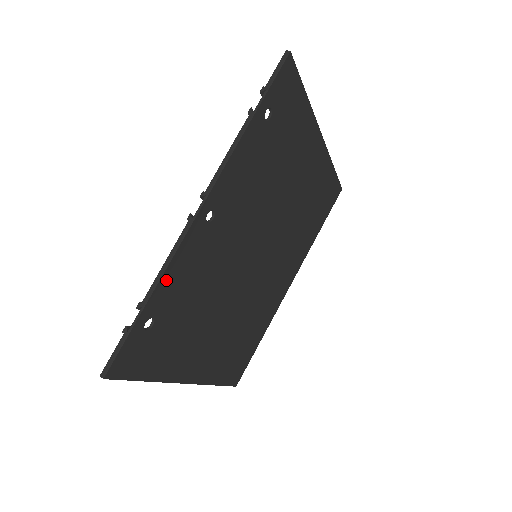
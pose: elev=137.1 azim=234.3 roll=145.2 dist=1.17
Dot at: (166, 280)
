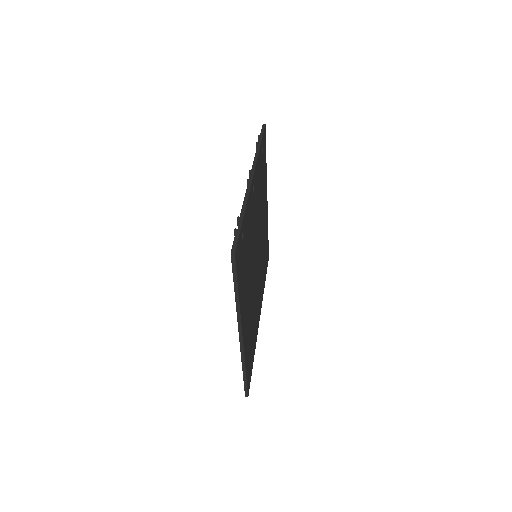
Dot at: (246, 210)
